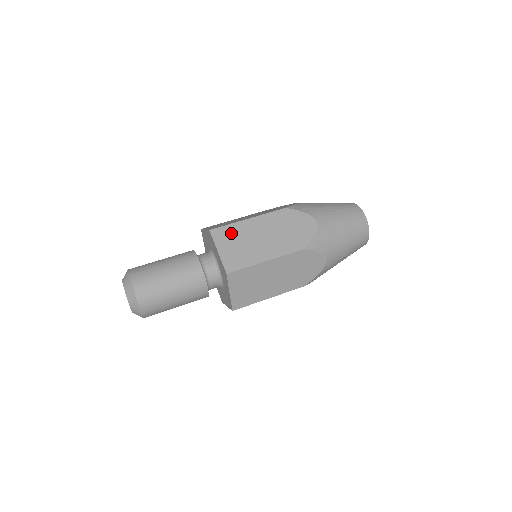
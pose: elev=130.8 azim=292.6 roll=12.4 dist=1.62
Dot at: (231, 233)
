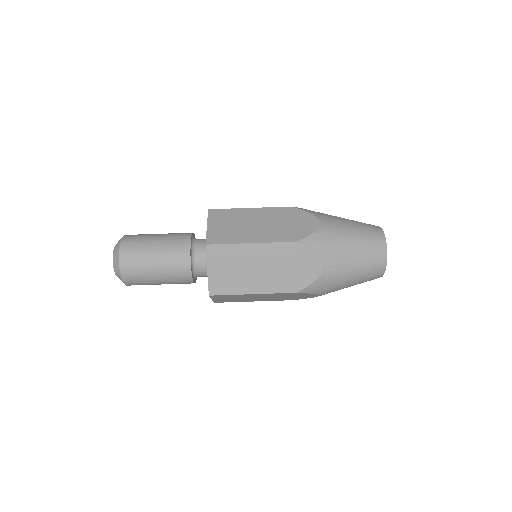
Dot at: (227, 255)
